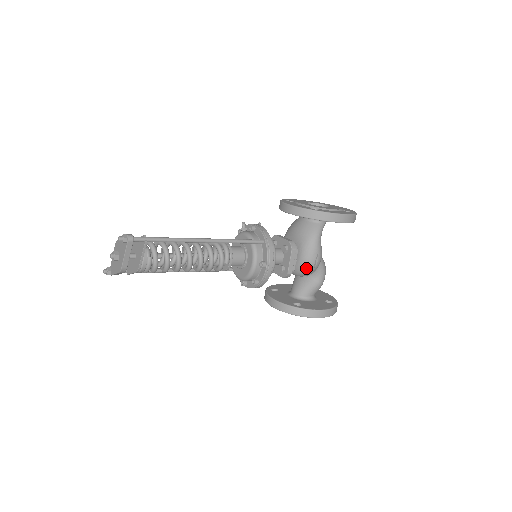
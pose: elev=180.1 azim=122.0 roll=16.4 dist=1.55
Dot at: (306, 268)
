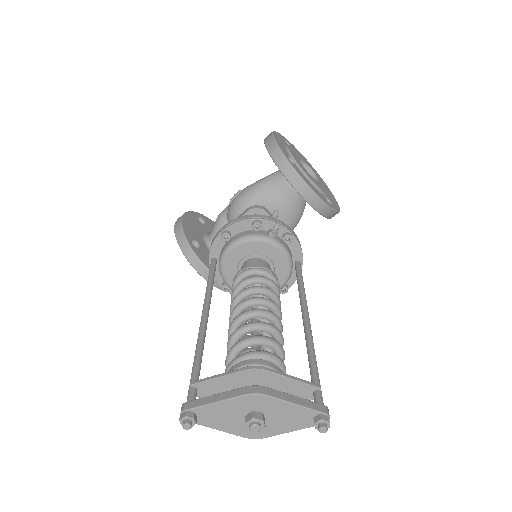
Dot at: occluded
